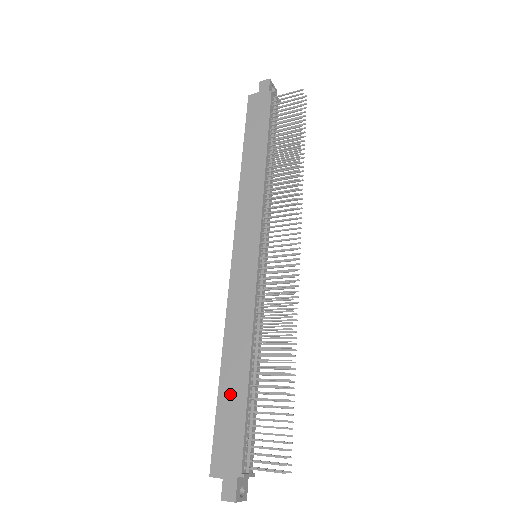
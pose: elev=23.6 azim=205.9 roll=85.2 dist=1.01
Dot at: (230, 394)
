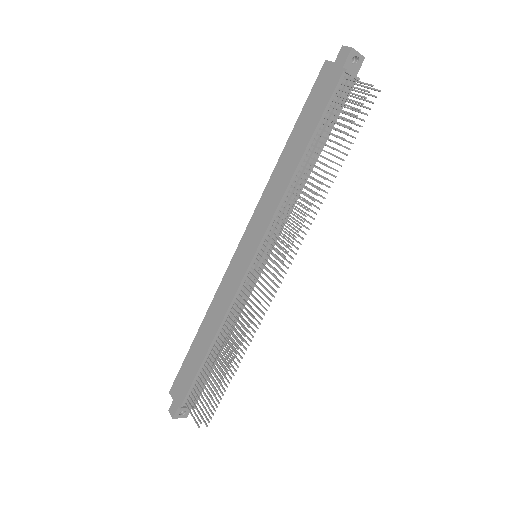
Dot at: (195, 353)
